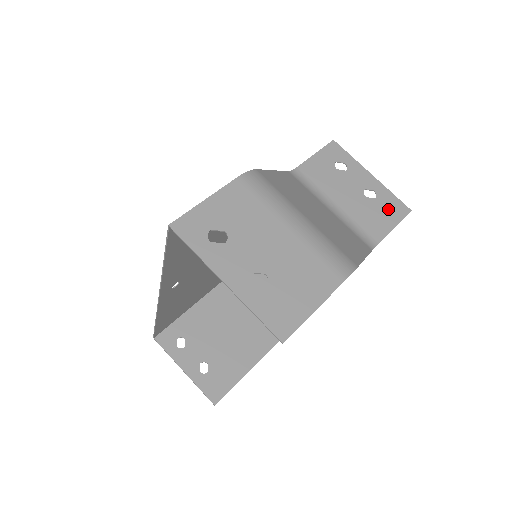
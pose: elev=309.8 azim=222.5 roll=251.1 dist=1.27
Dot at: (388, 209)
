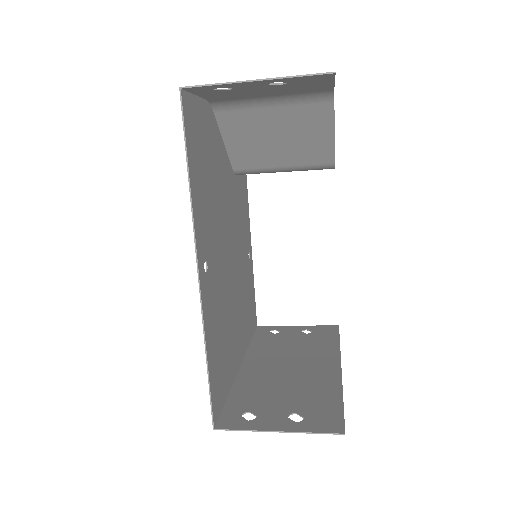
Dot at: occluded
